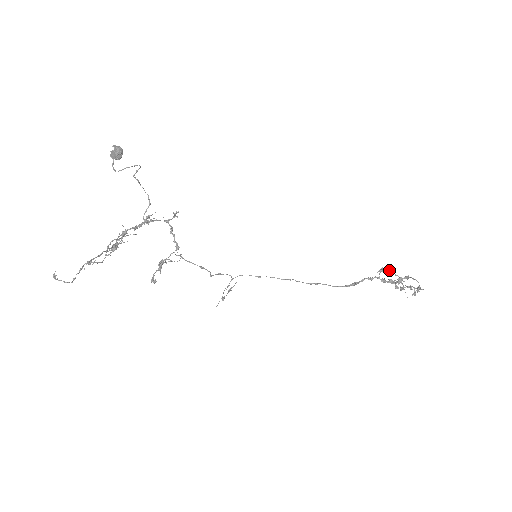
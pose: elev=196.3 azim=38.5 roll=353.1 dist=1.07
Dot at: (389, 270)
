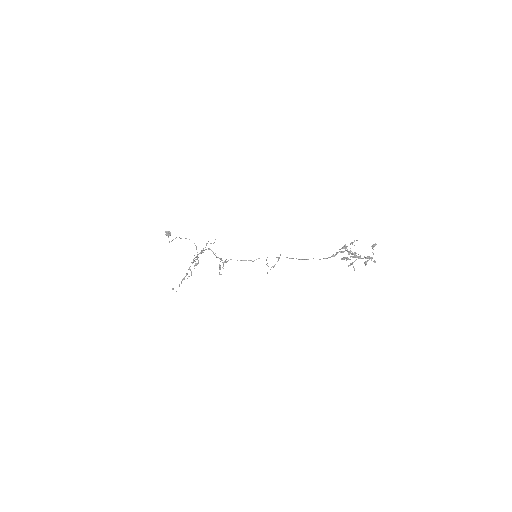
Dot at: occluded
